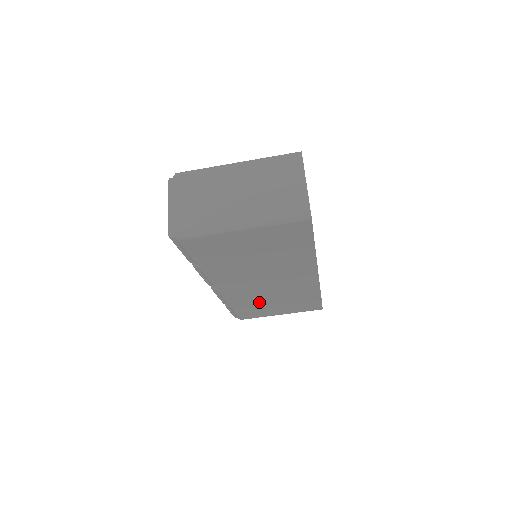
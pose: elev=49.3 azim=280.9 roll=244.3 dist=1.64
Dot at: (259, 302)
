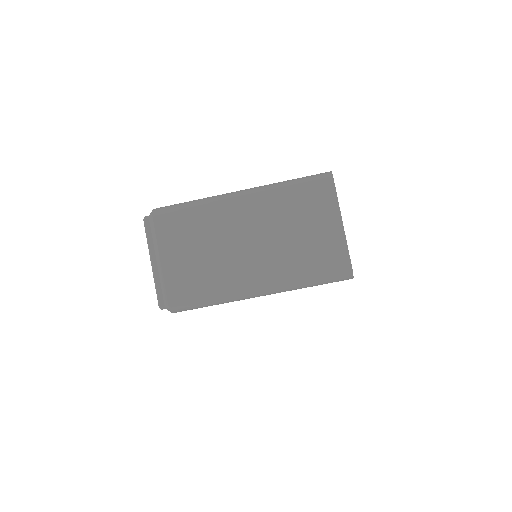
Dot at: occluded
